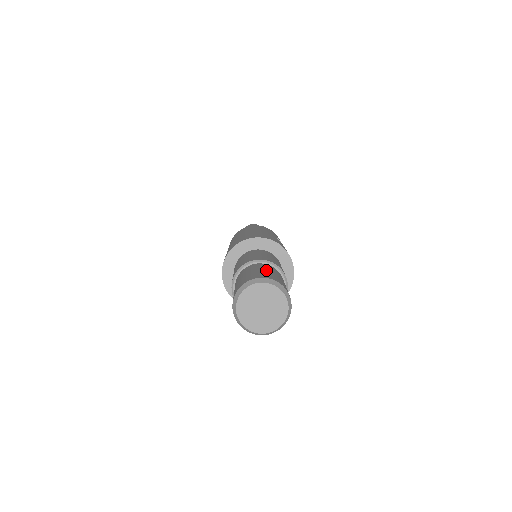
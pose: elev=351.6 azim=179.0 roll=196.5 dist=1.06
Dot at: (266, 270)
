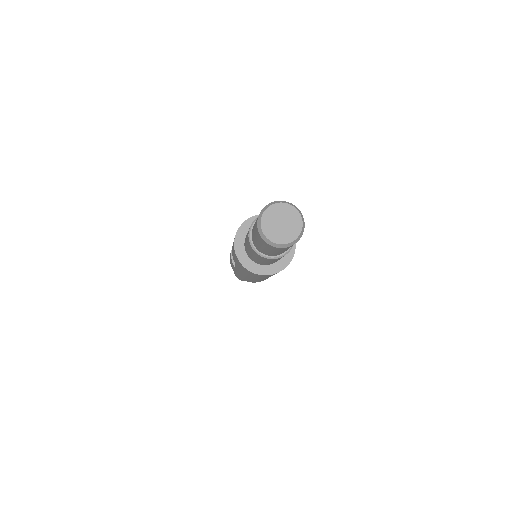
Dot at: occluded
